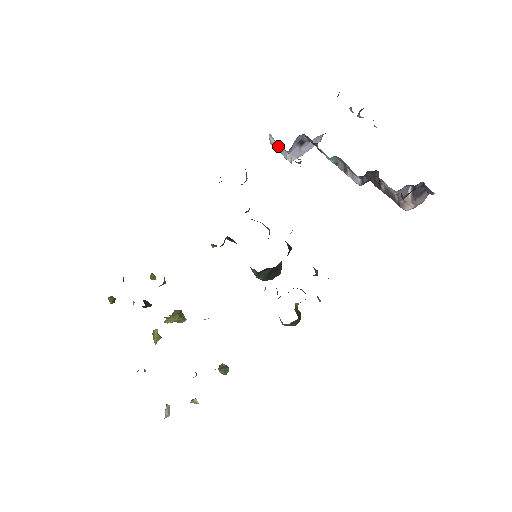
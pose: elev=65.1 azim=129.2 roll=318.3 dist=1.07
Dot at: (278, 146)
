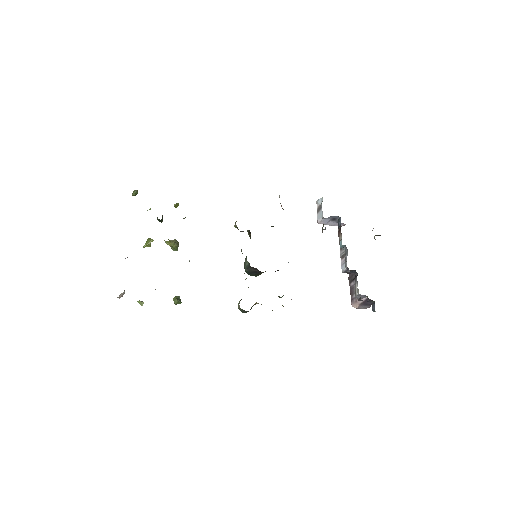
Dot at: (320, 208)
